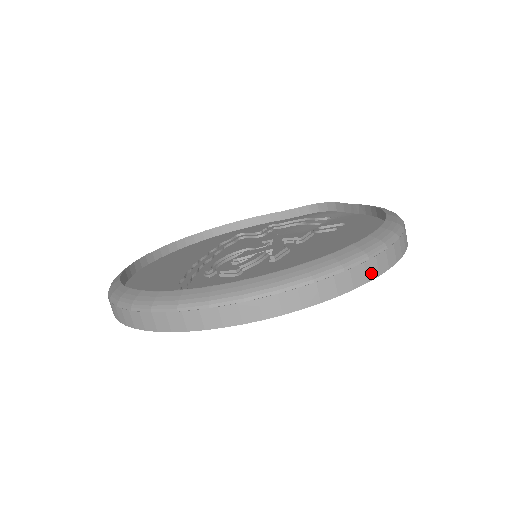
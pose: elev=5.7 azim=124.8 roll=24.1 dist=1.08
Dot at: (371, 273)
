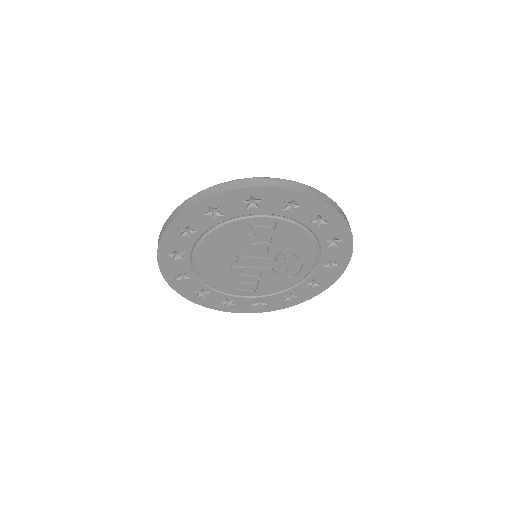
Dot at: occluded
